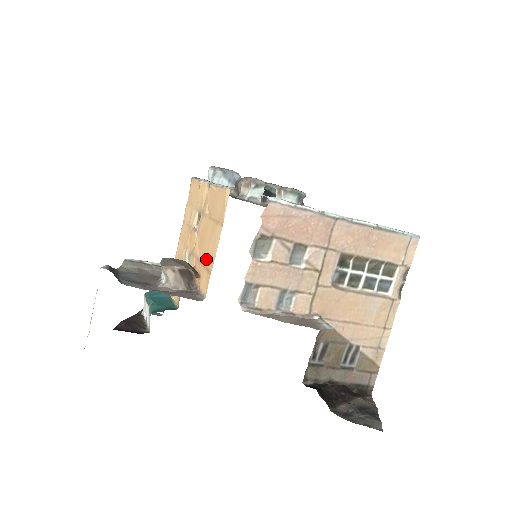
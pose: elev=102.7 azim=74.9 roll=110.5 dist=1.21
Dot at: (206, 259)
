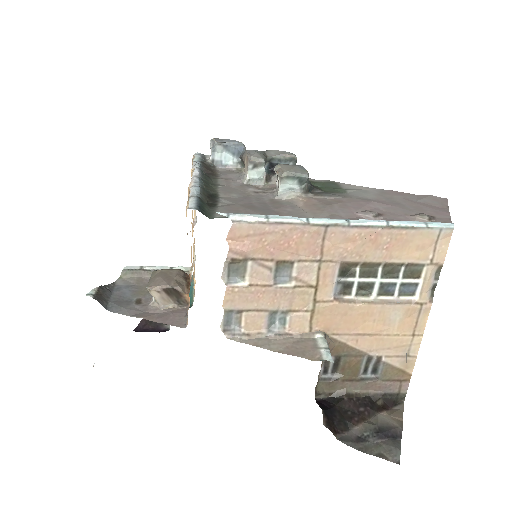
Dot at: occluded
